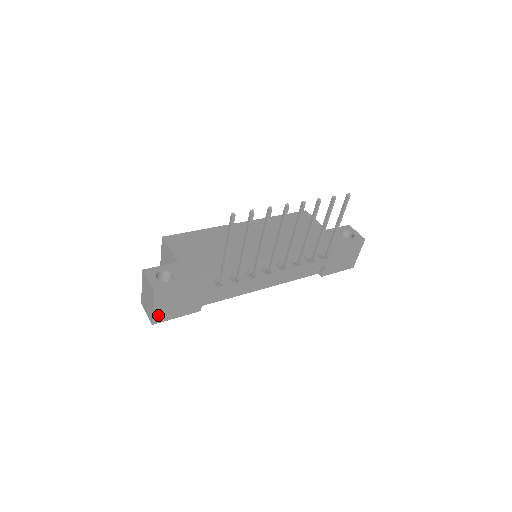
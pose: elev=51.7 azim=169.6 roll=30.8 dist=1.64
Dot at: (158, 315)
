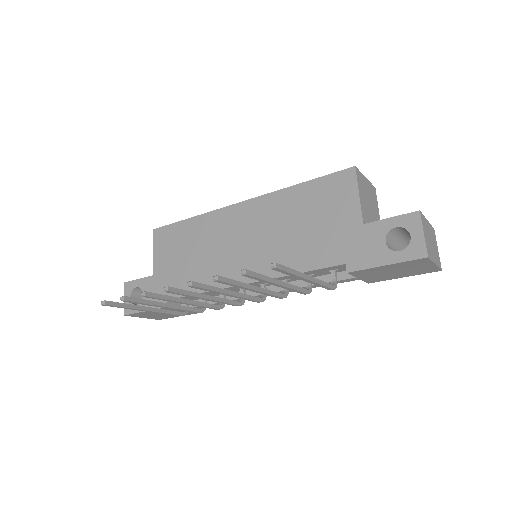
Dot at: (155, 318)
